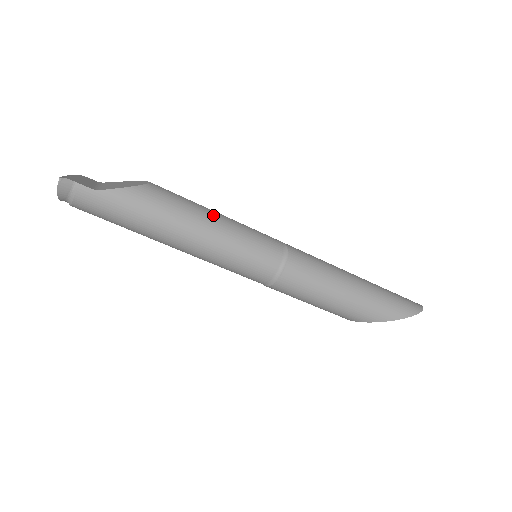
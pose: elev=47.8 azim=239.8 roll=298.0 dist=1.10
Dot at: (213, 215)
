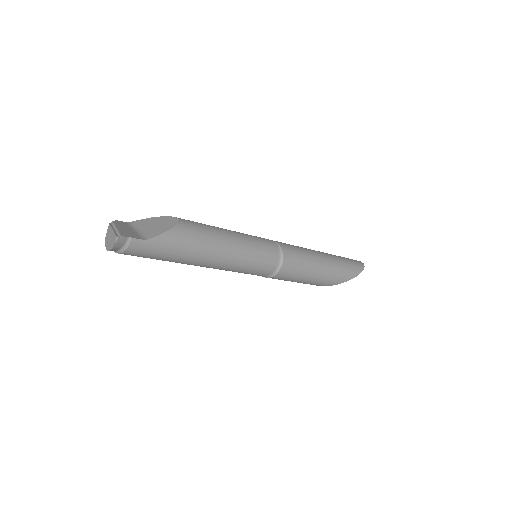
Dot at: (229, 235)
